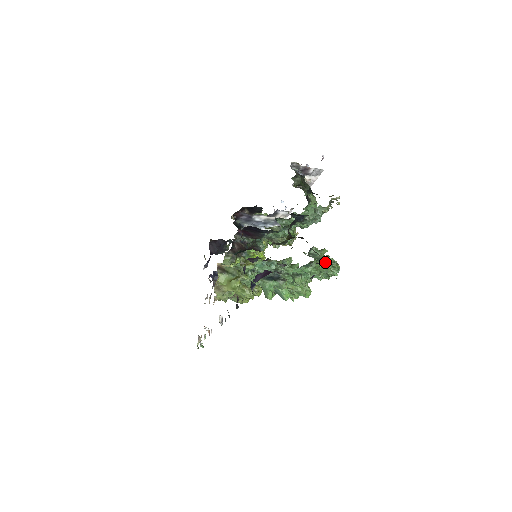
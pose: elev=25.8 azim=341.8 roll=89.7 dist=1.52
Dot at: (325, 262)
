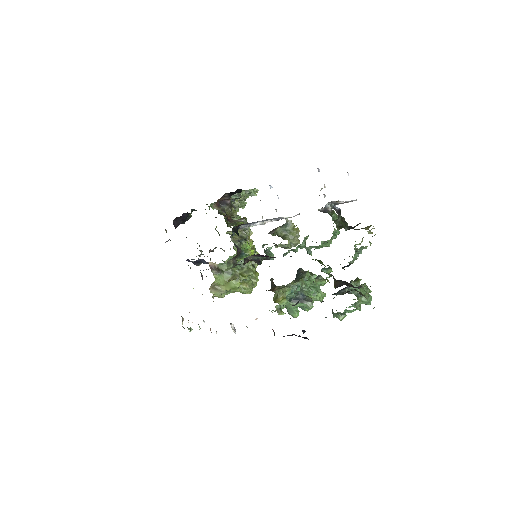
Dot at: occluded
